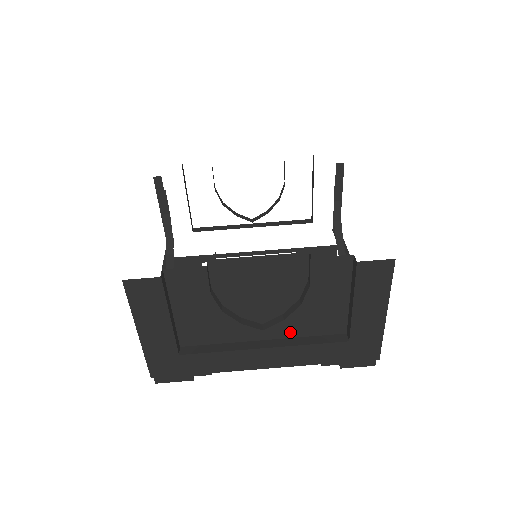
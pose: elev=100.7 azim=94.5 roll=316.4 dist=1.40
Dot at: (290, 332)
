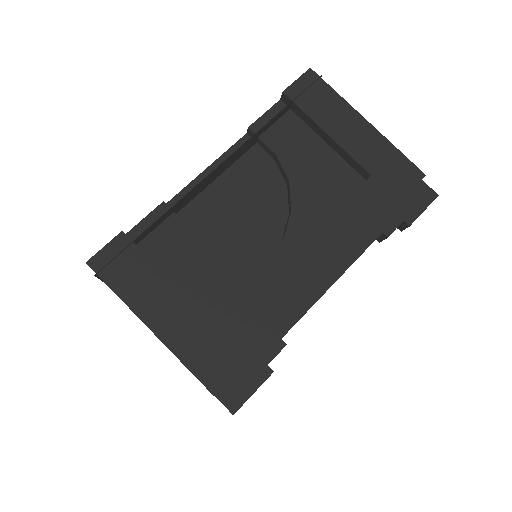
Dot at: (312, 220)
